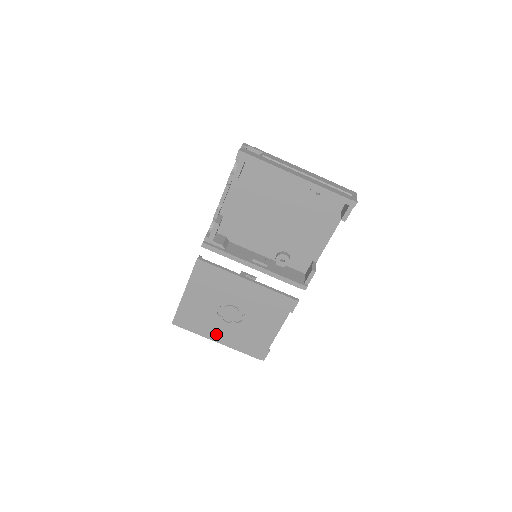
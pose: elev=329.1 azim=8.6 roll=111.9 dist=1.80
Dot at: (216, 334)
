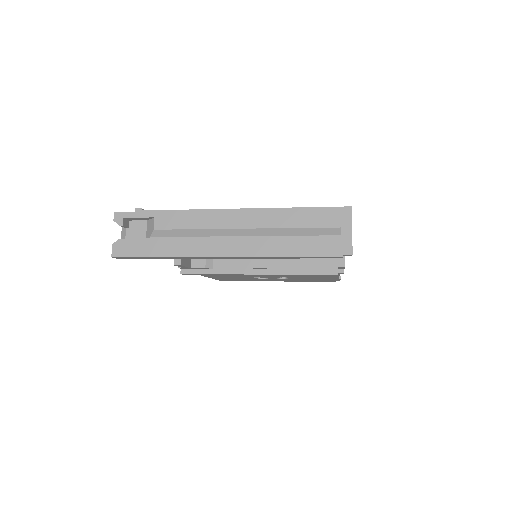
Dot at: (271, 280)
